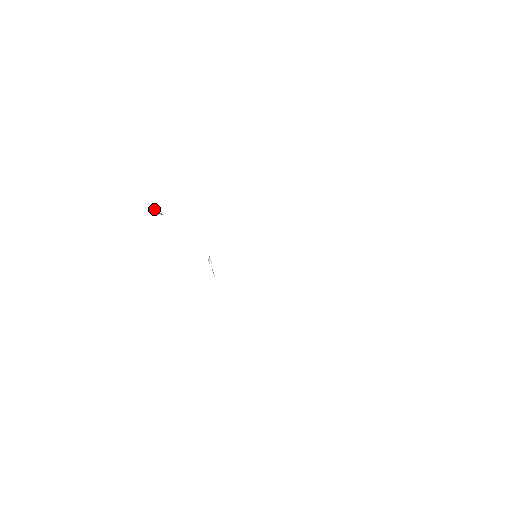
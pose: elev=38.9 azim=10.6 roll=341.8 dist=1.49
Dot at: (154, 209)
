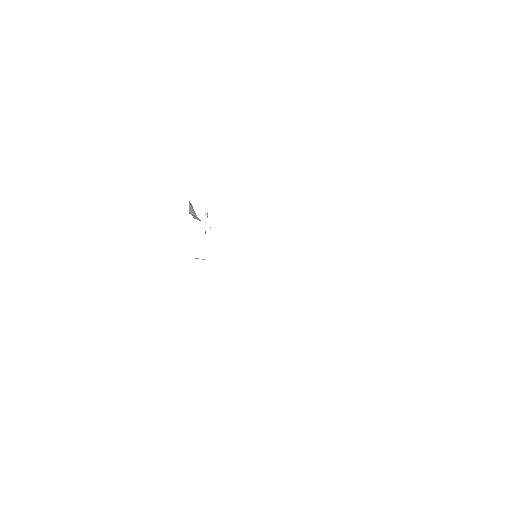
Dot at: (191, 208)
